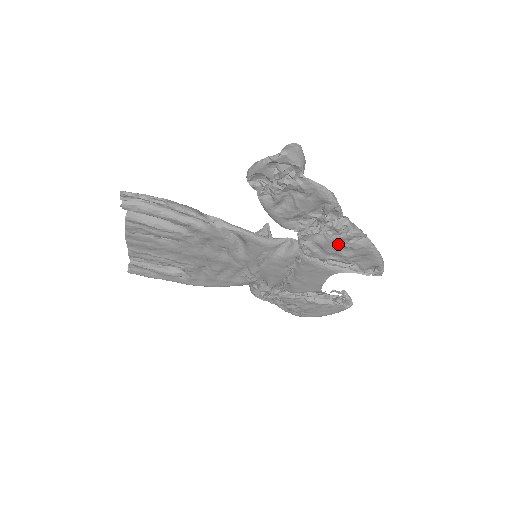
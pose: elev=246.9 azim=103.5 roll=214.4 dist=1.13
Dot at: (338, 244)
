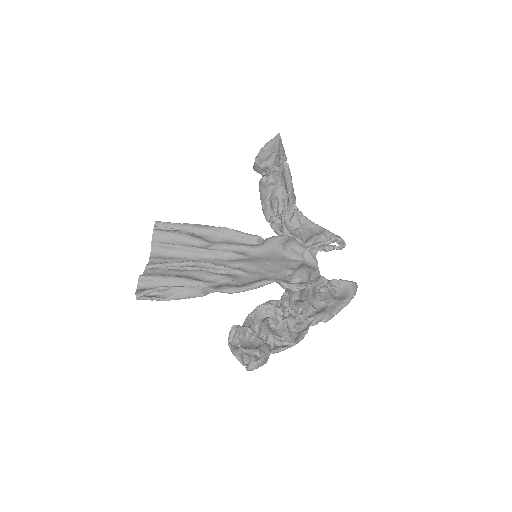
Dot at: (313, 307)
